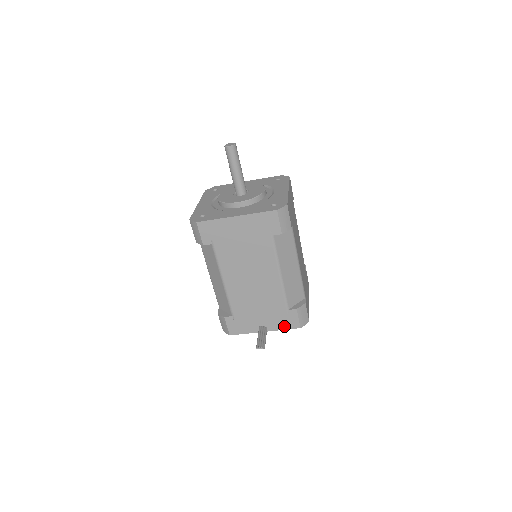
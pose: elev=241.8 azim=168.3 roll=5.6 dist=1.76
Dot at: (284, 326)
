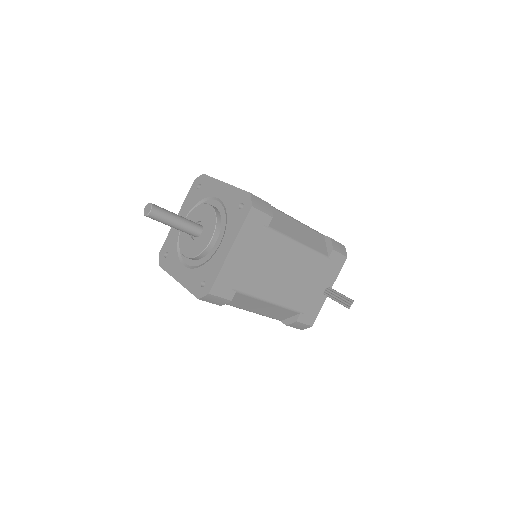
Dot at: (337, 271)
